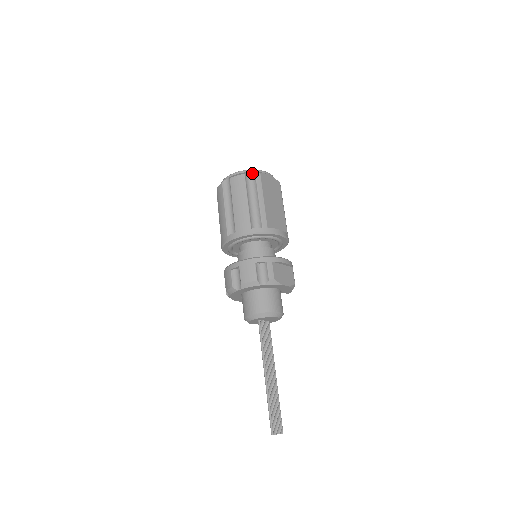
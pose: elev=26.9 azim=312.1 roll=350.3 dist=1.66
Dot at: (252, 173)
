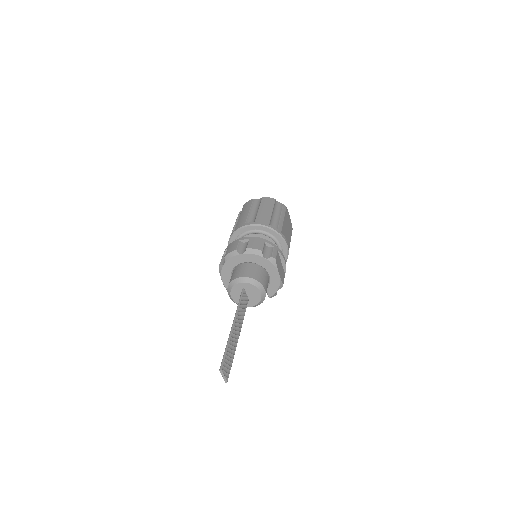
Dot at: (280, 203)
